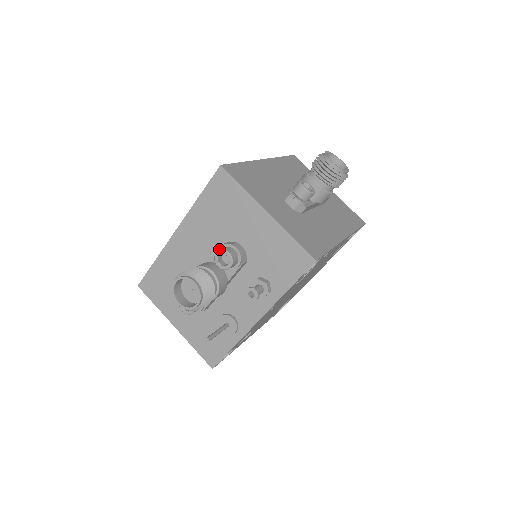
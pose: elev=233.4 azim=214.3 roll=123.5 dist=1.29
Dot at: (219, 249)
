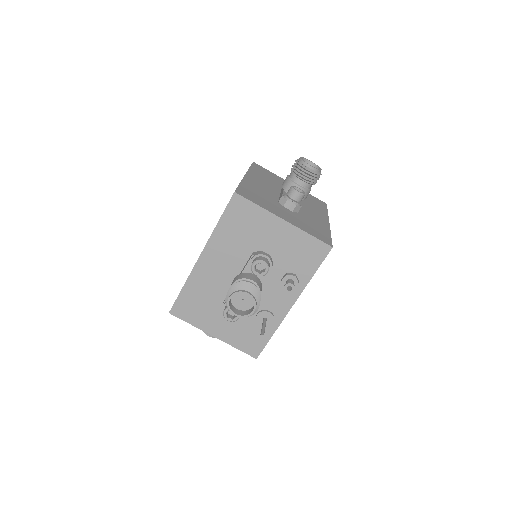
Dot at: (249, 260)
